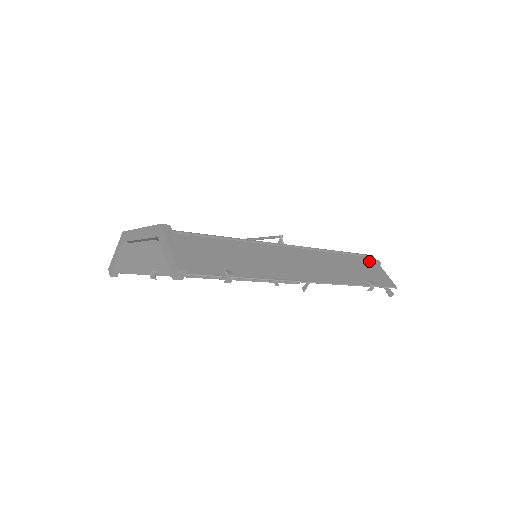
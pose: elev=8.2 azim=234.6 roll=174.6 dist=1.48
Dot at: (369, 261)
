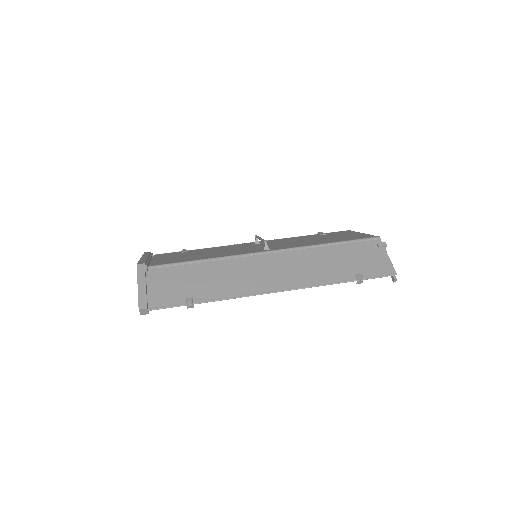
Dot at: (371, 246)
